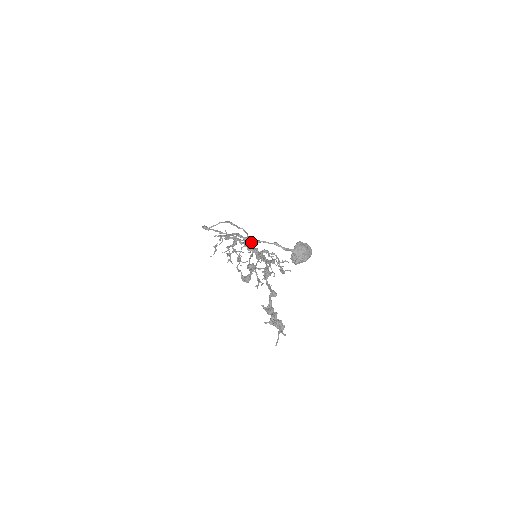
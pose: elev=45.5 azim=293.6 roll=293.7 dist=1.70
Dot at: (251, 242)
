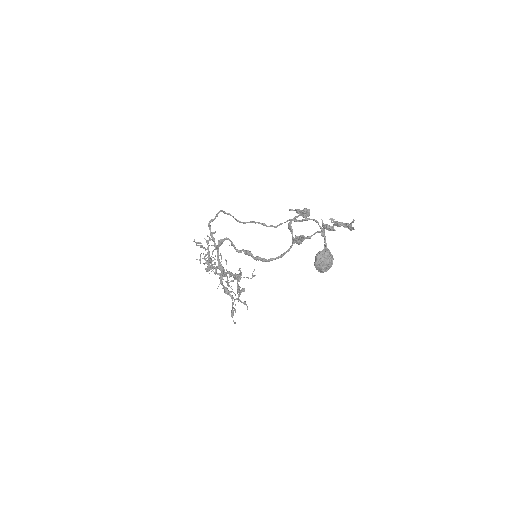
Dot at: occluded
